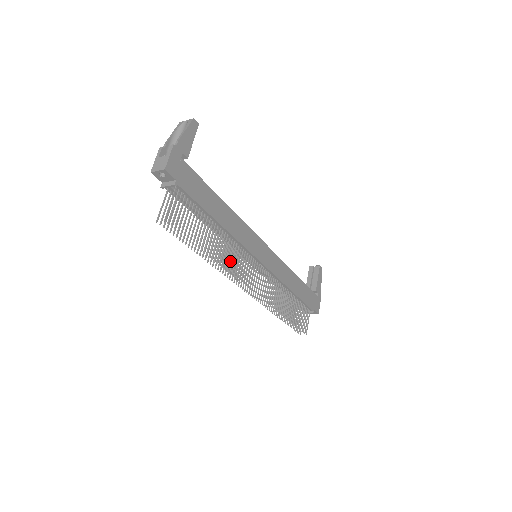
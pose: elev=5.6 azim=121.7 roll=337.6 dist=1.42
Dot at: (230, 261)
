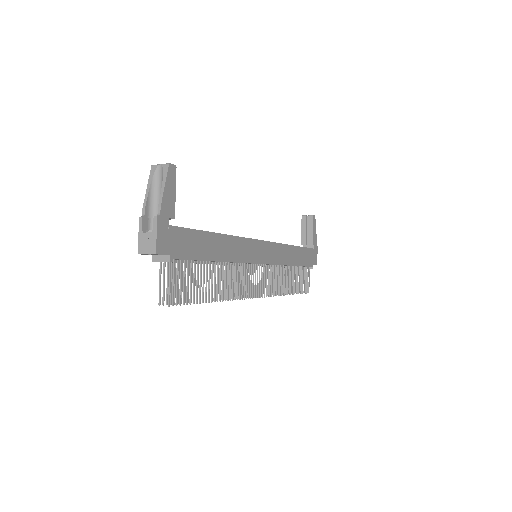
Dot at: occluded
